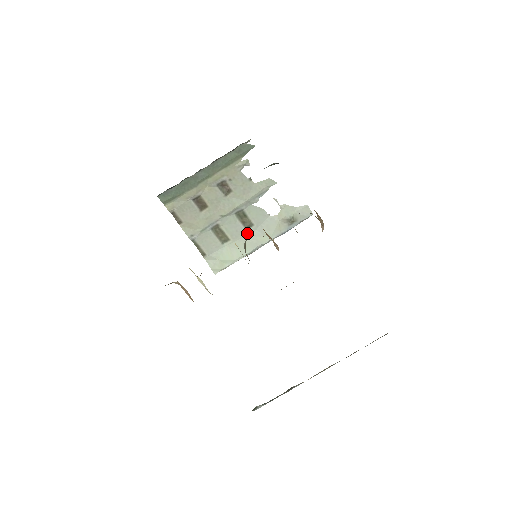
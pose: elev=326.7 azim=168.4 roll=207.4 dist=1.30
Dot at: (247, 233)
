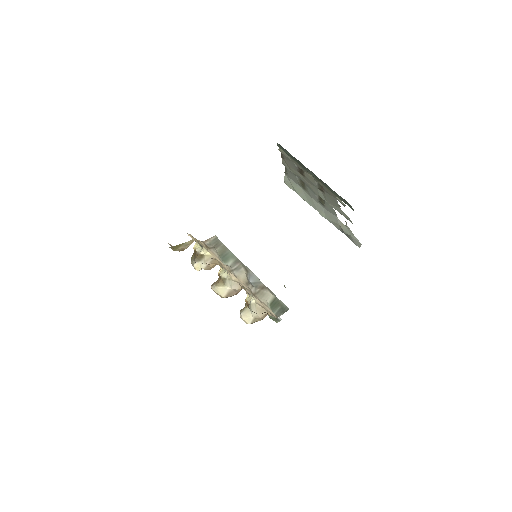
Dot at: (318, 202)
